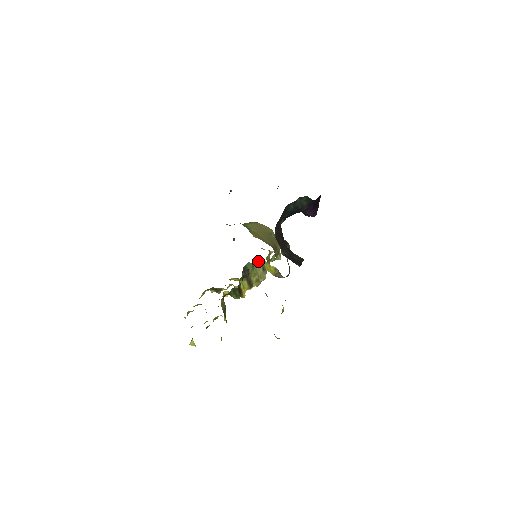
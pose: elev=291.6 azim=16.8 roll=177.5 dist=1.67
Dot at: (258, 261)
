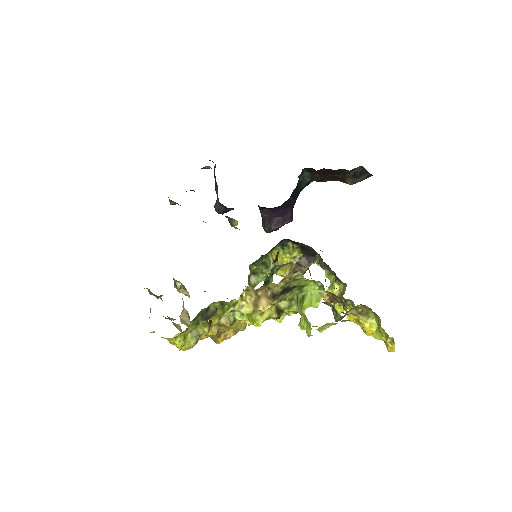
Dot at: occluded
